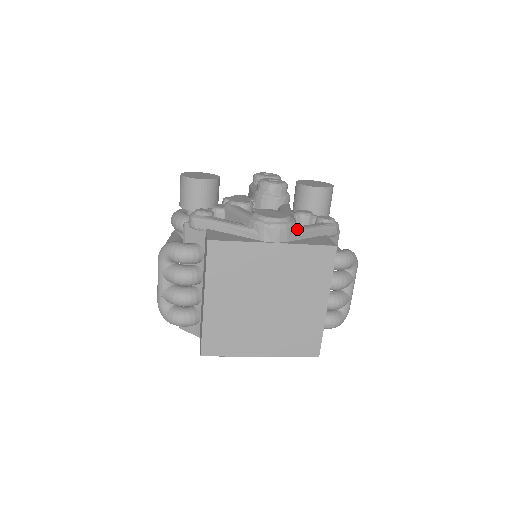
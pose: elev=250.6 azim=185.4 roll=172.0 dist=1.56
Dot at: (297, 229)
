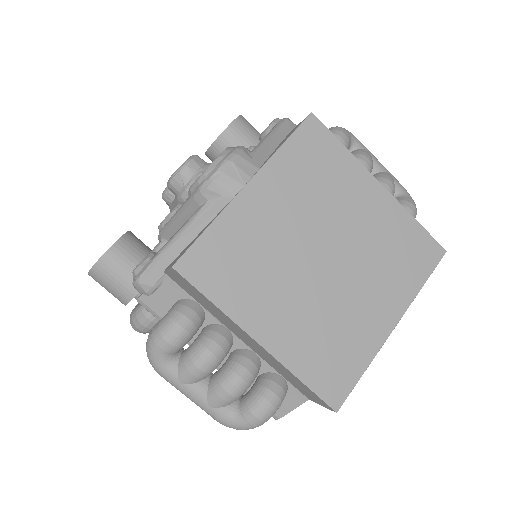
Dot at: (252, 151)
